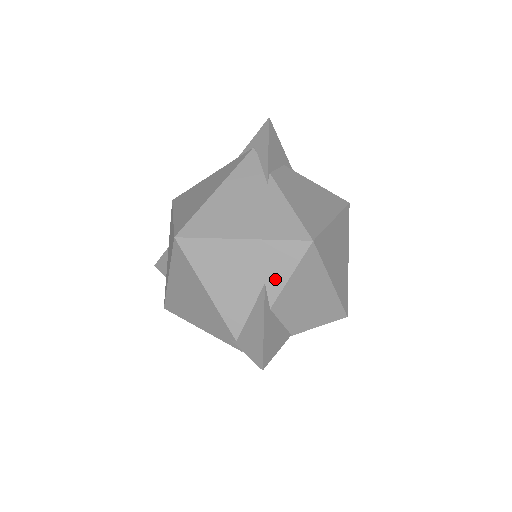
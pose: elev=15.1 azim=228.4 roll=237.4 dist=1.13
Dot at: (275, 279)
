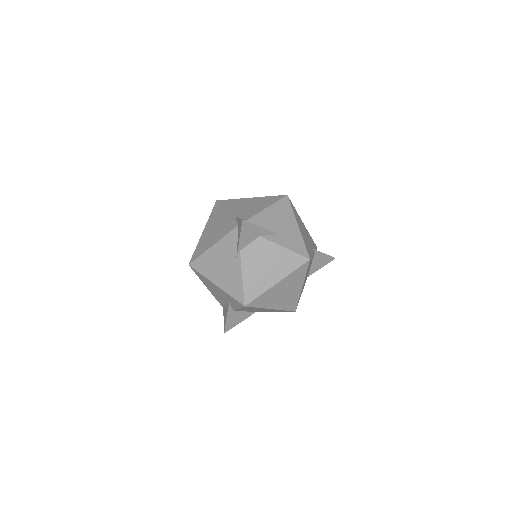
Dot at: (233, 305)
